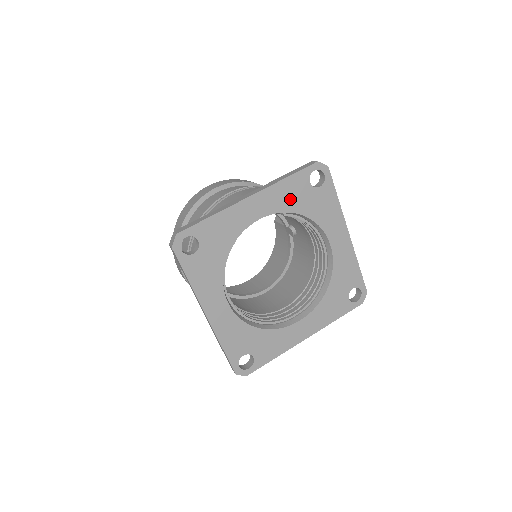
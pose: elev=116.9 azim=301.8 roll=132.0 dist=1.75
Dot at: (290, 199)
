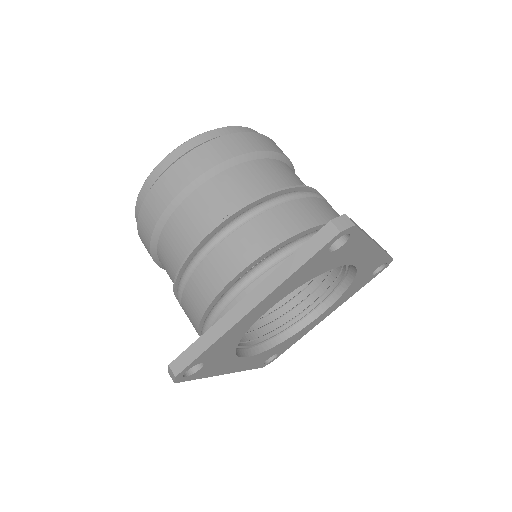
Dot at: (304, 277)
